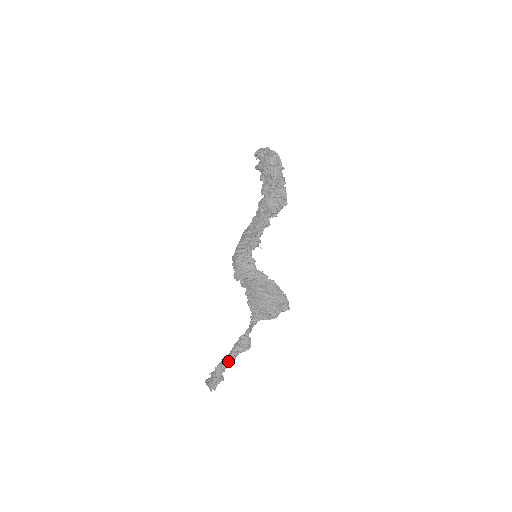
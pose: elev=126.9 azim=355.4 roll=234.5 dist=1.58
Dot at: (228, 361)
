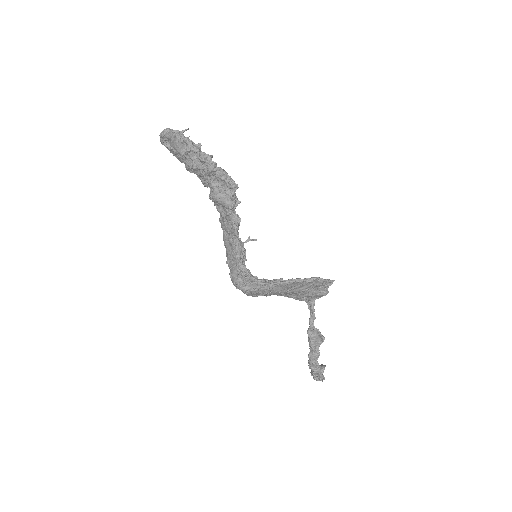
Dot at: (314, 358)
